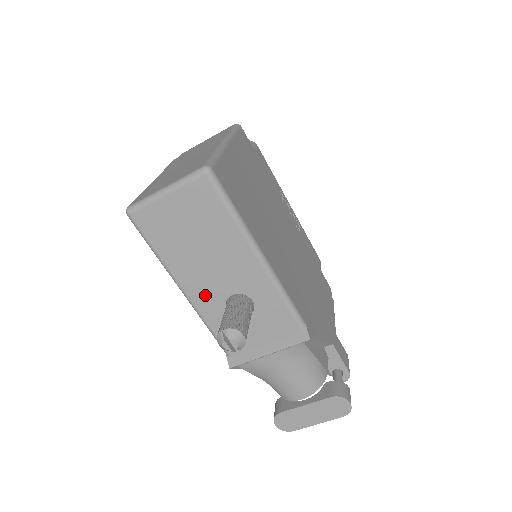
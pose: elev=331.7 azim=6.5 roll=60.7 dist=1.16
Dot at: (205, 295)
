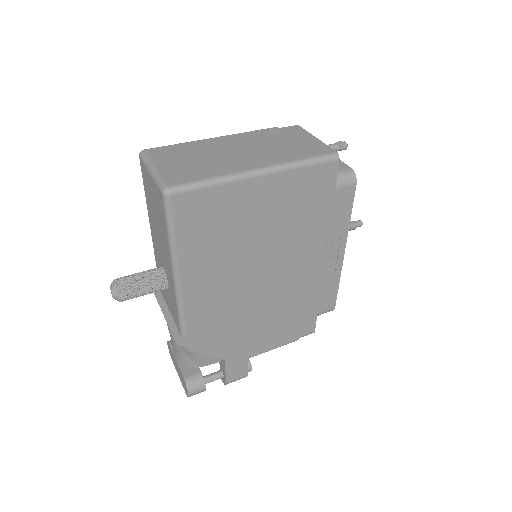
Dot at: (156, 247)
